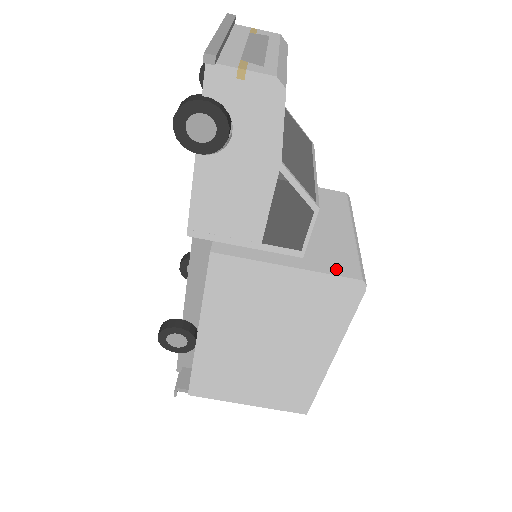
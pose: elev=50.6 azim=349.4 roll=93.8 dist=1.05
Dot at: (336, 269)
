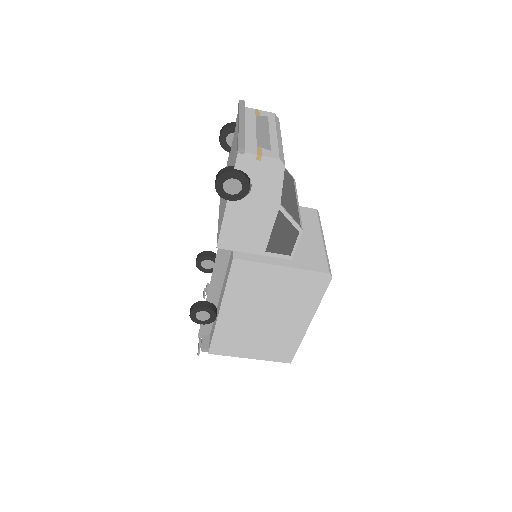
Dot at: (313, 266)
